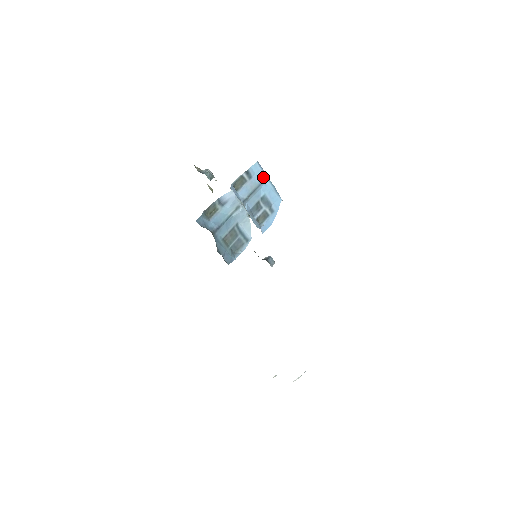
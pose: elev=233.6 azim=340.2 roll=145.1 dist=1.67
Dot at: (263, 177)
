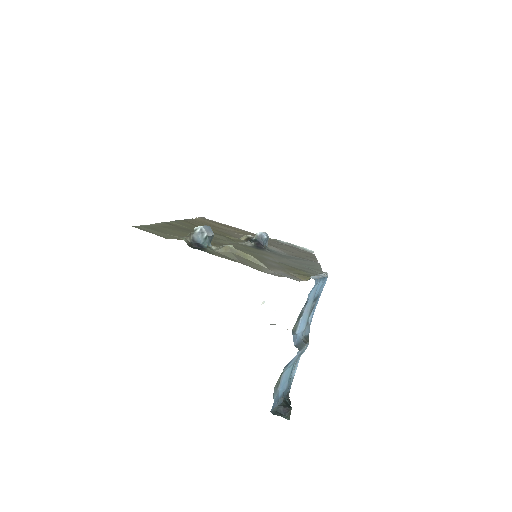
Dot at: (317, 286)
